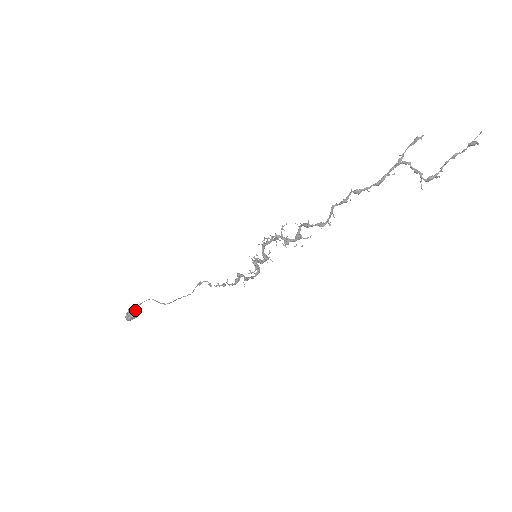
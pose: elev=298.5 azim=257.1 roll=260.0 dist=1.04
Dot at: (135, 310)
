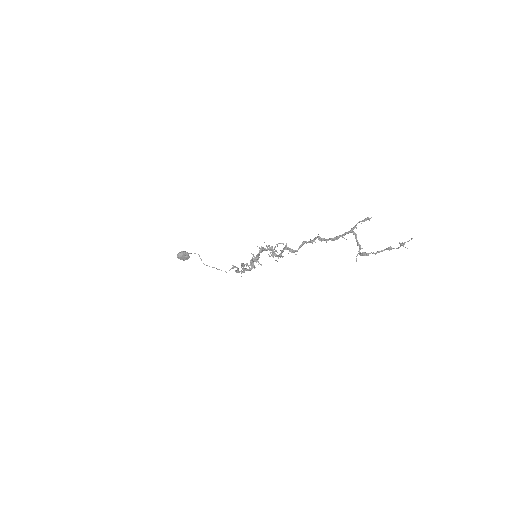
Dot at: (185, 254)
